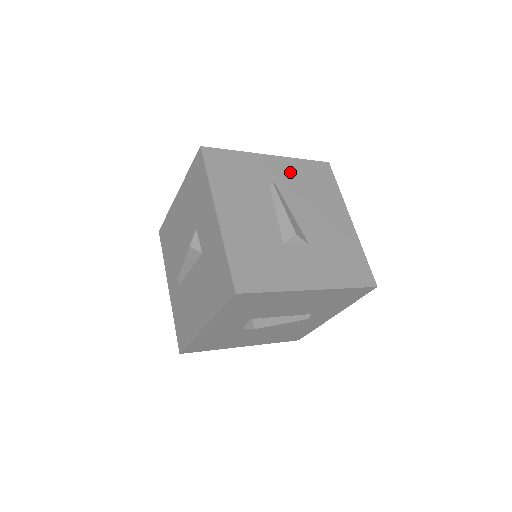
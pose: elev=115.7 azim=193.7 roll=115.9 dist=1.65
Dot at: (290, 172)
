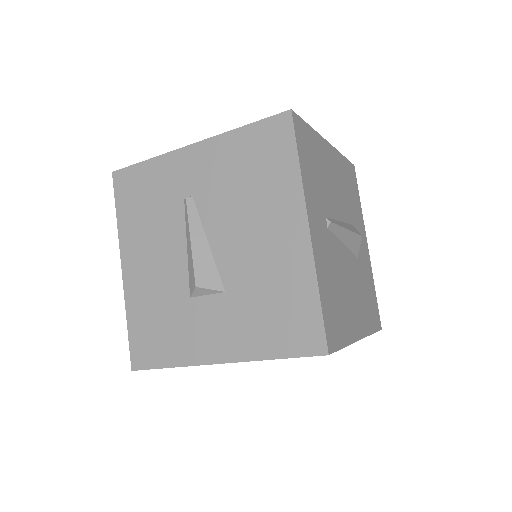
Dot at: (217, 164)
